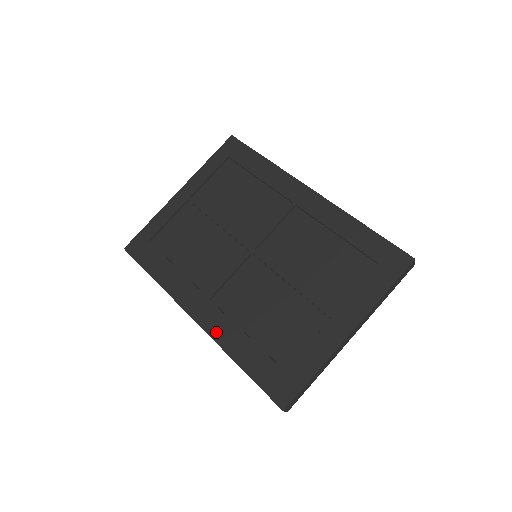
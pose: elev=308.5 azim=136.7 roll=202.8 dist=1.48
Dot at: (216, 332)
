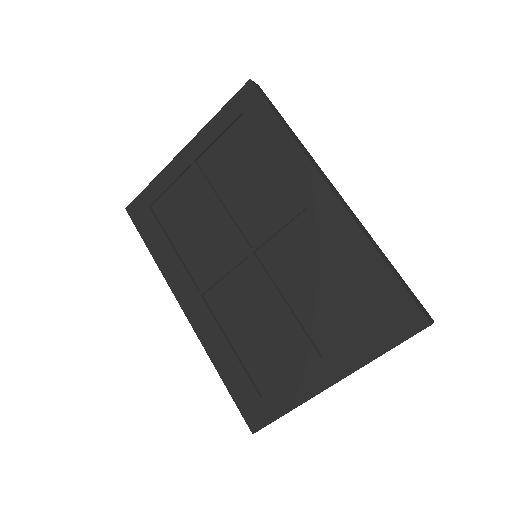
Dot at: (203, 334)
